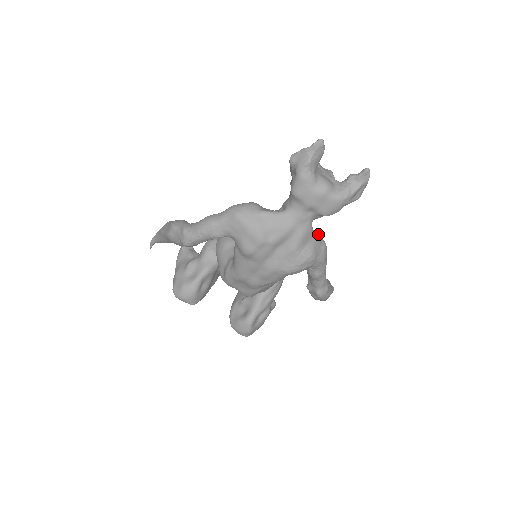
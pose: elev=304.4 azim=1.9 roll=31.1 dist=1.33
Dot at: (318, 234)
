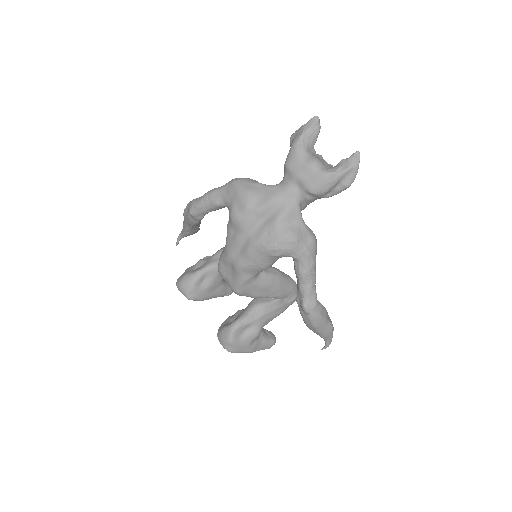
Dot at: (312, 231)
